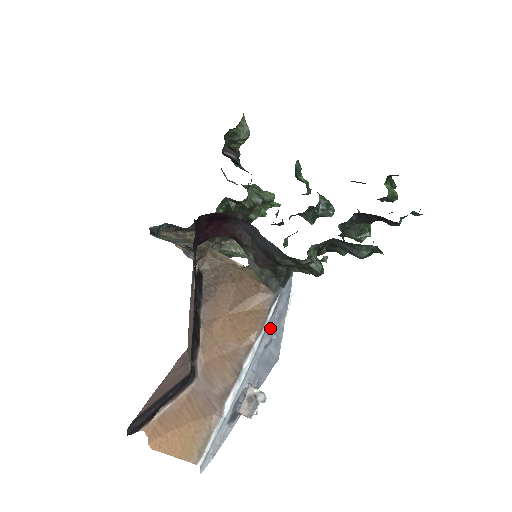
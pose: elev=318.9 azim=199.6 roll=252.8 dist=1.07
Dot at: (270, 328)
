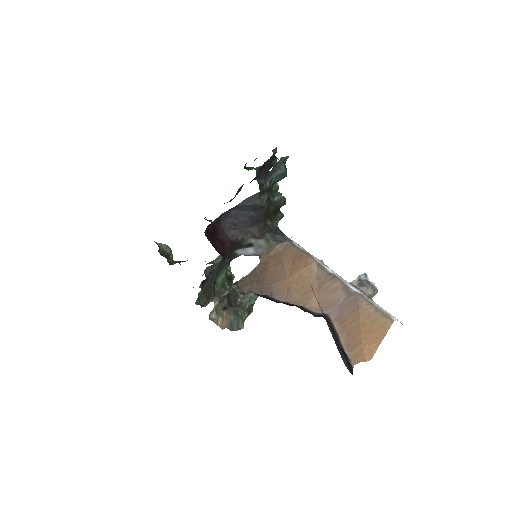
Dot at: occluded
